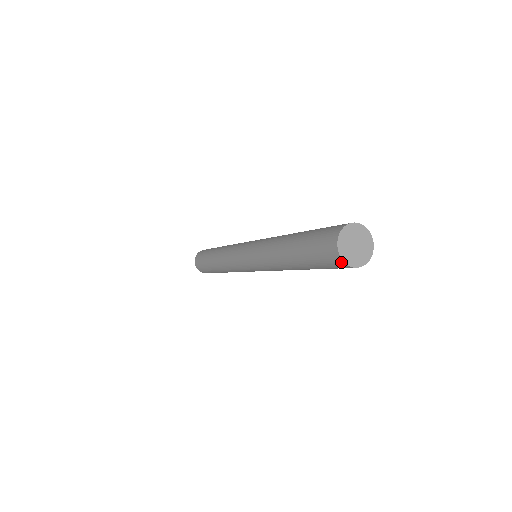
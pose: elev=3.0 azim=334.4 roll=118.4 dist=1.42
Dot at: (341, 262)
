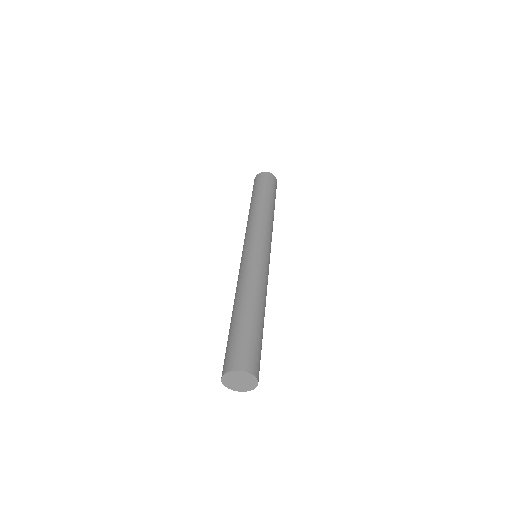
Dot at: (222, 377)
